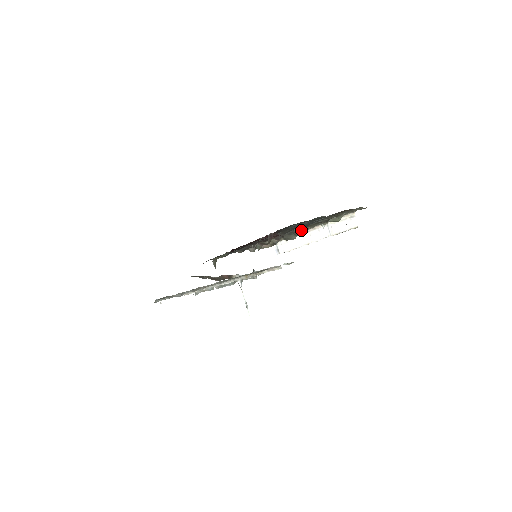
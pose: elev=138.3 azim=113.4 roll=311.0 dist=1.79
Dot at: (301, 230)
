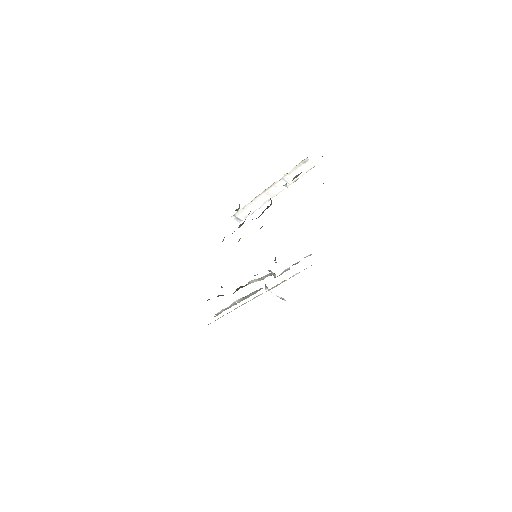
Dot at: (271, 203)
